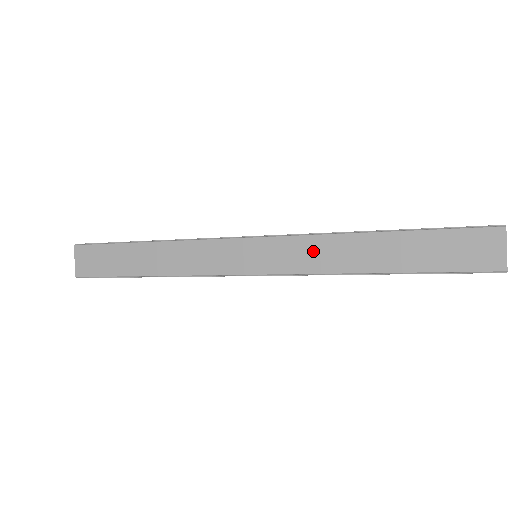
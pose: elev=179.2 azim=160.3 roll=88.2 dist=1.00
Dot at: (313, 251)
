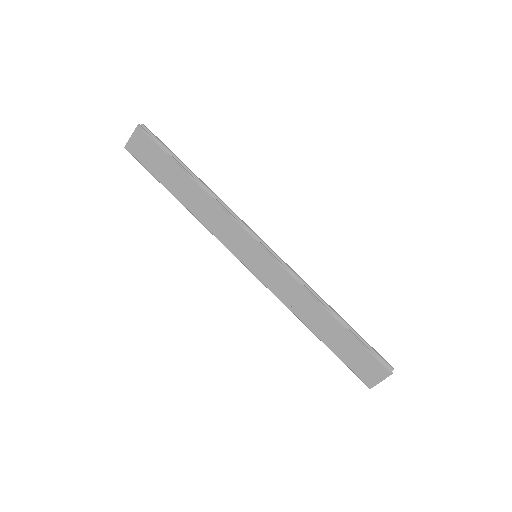
Dot at: (290, 289)
